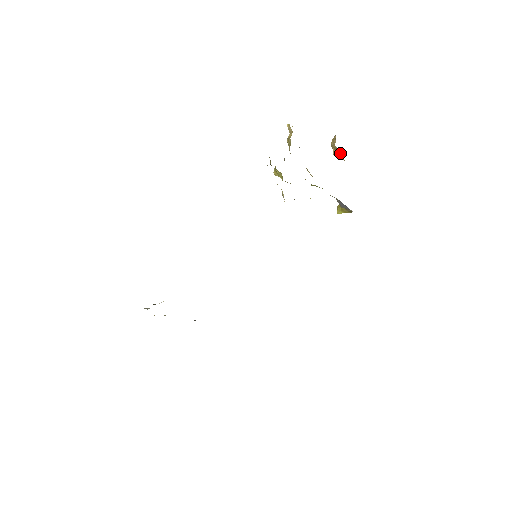
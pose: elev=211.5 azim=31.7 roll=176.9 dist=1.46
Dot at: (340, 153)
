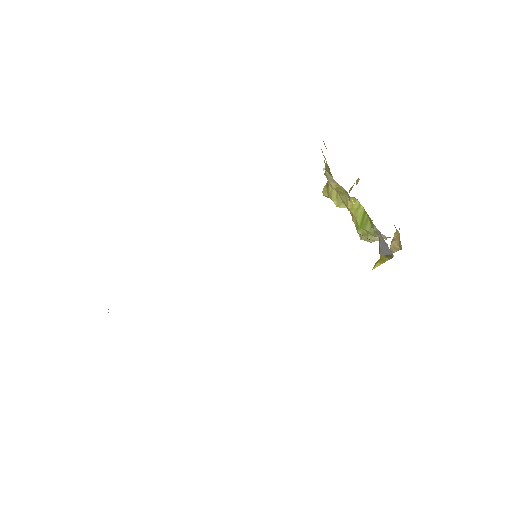
Dot at: (399, 239)
